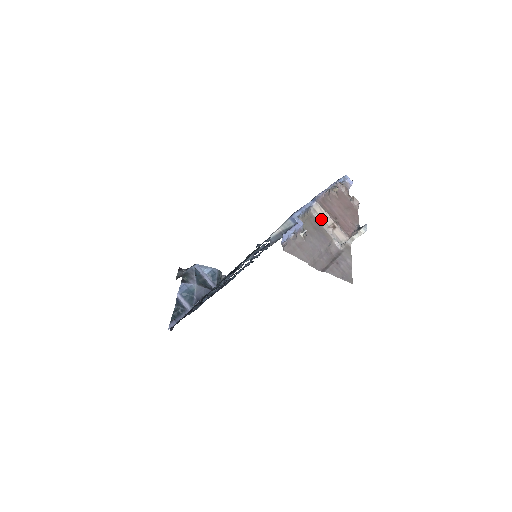
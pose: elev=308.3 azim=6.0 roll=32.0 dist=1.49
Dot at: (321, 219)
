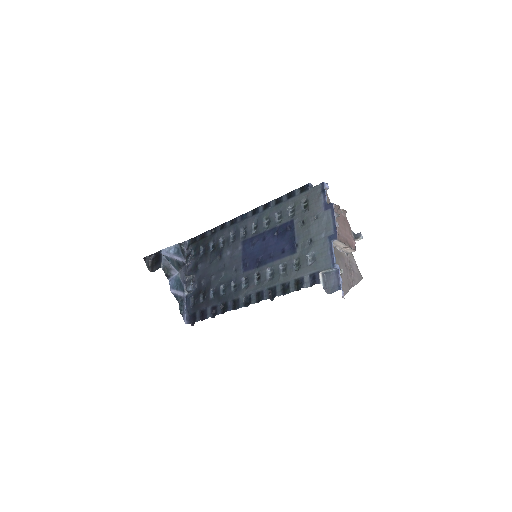
Dot at: (337, 246)
